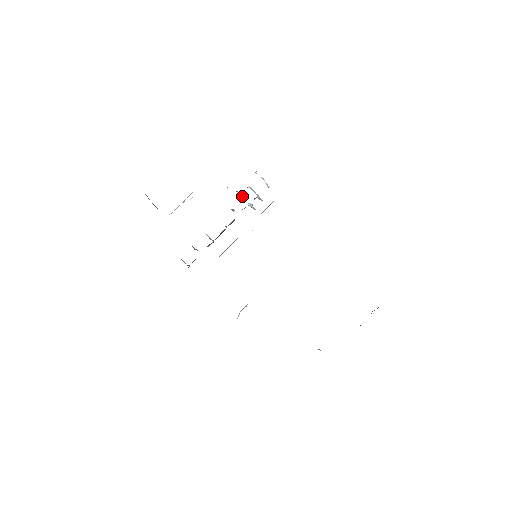
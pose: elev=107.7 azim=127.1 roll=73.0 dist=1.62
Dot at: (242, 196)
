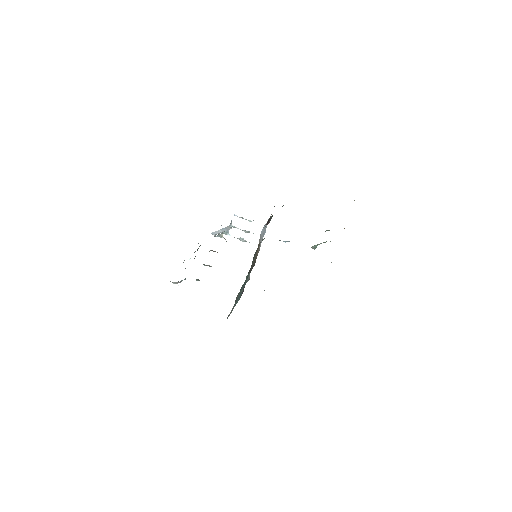
Dot at: occluded
